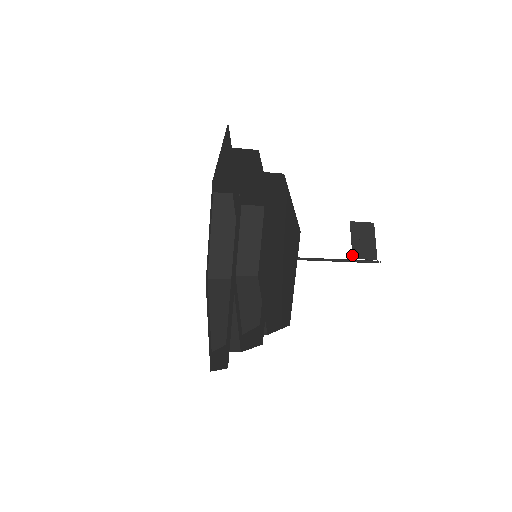
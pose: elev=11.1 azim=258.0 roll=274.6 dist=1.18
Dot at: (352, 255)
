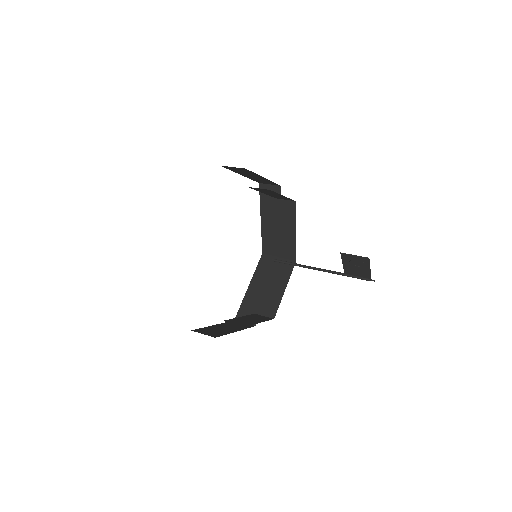
Dot at: (344, 272)
